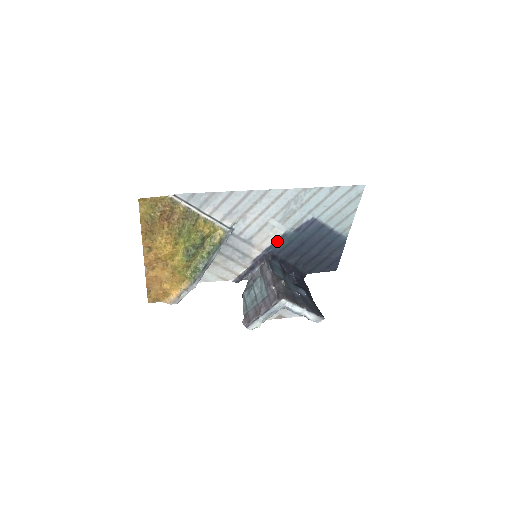
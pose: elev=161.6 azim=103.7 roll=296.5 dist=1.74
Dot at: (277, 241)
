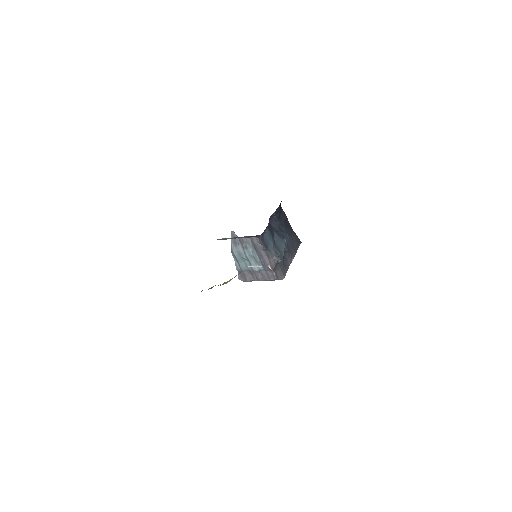
Dot at: occluded
